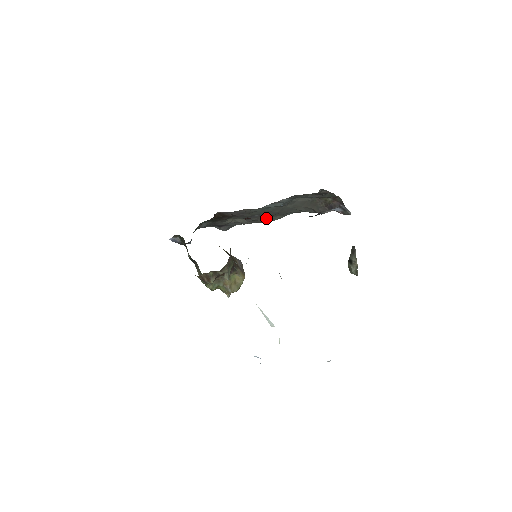
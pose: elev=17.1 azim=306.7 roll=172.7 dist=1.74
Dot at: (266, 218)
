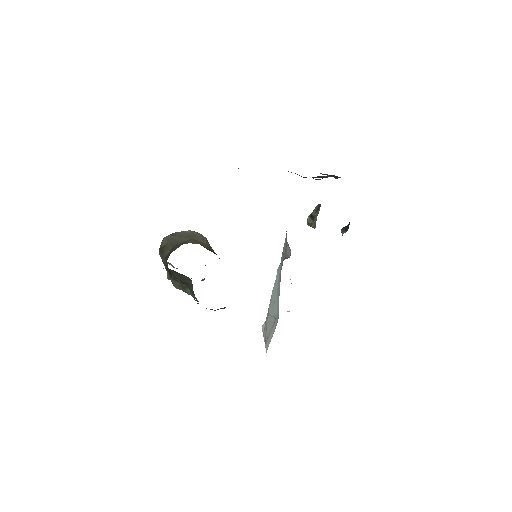
Dot at: occluded
